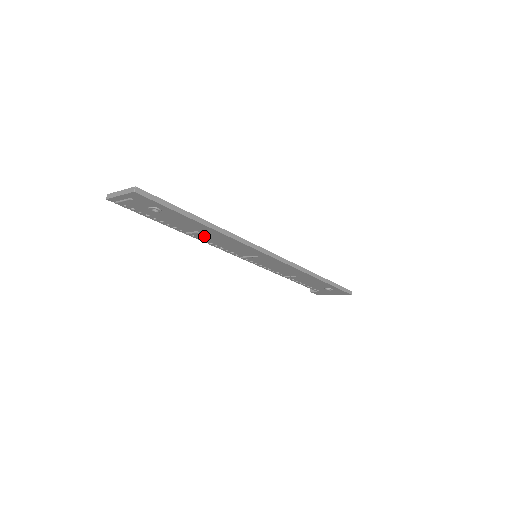
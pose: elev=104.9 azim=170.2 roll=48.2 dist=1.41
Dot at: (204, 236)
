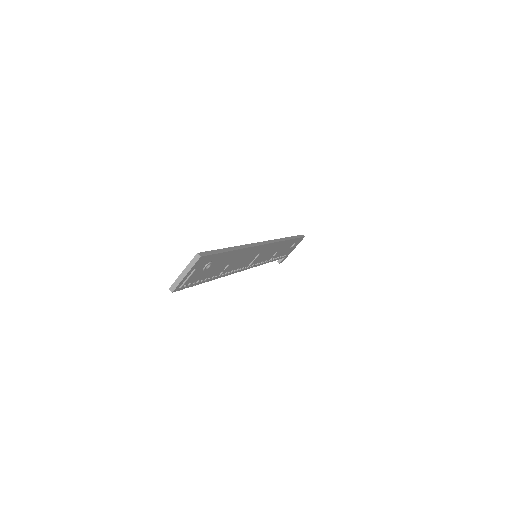
Dot at: (230, 267)
